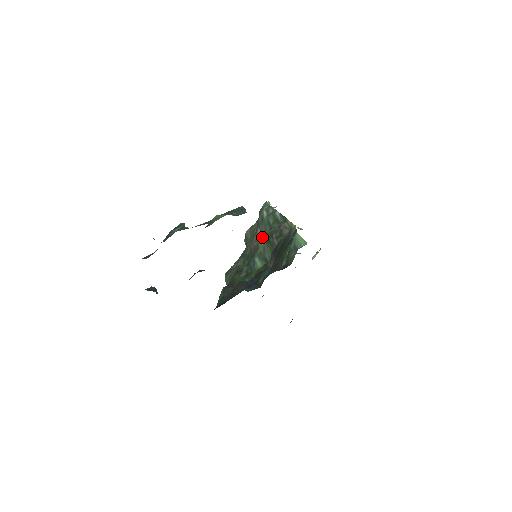
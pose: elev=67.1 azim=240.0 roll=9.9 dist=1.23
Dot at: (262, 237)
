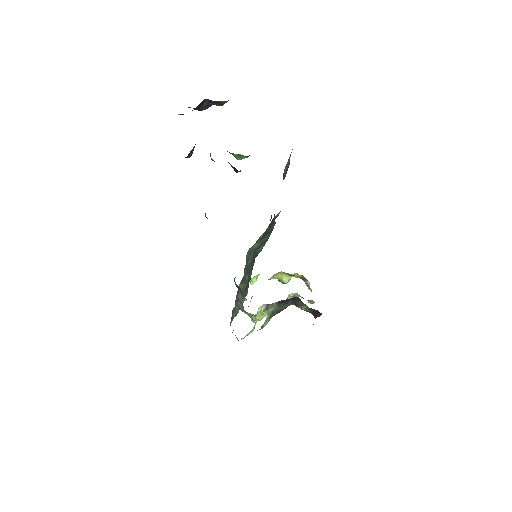
Dot at: (256, 243)
